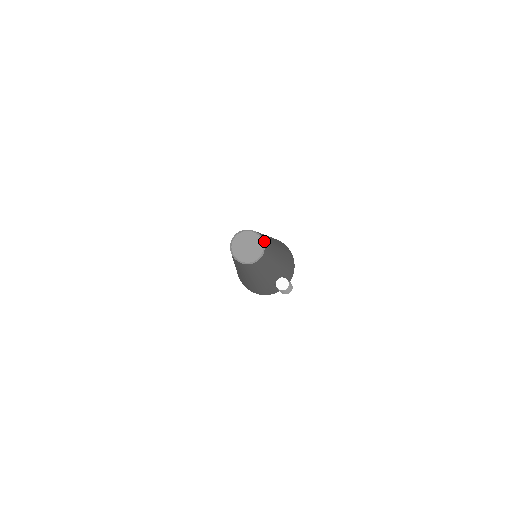
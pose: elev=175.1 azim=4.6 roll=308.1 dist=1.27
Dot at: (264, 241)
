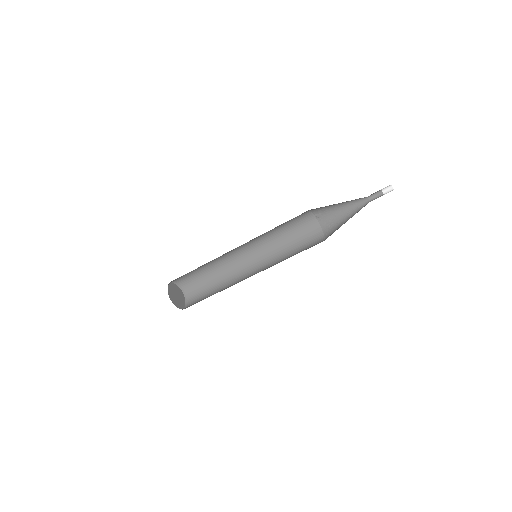
Dot at: (190, 293)
